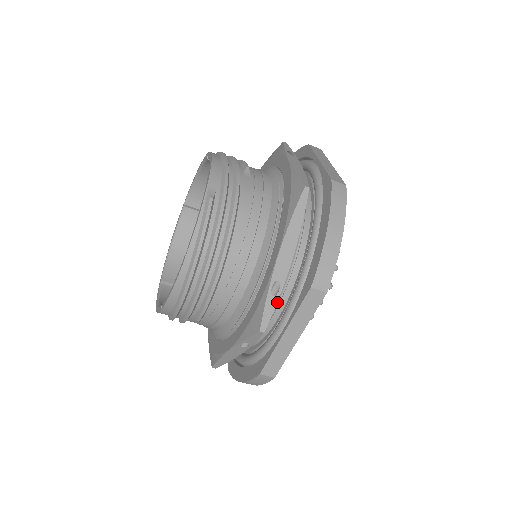
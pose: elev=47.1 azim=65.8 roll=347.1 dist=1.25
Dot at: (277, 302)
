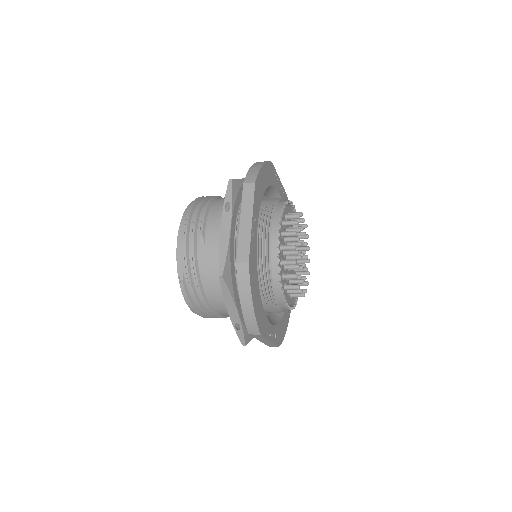
Dot at: occluded
